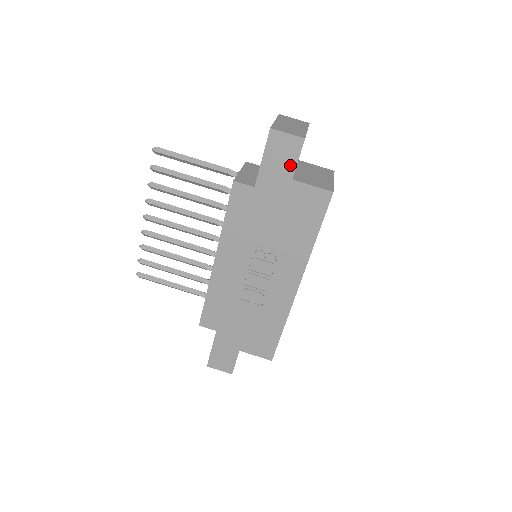
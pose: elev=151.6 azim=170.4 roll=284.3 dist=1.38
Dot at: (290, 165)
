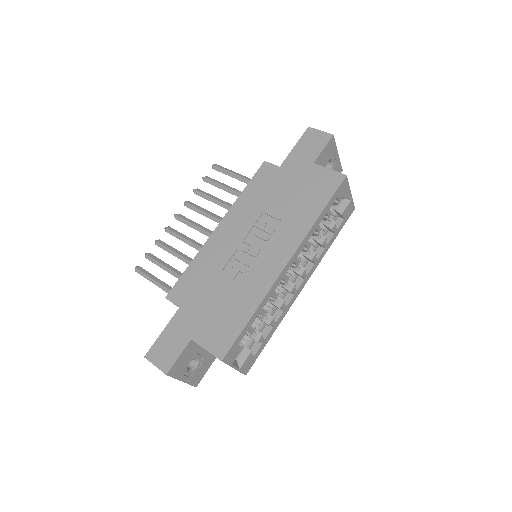
Dot at: (315, 152)
